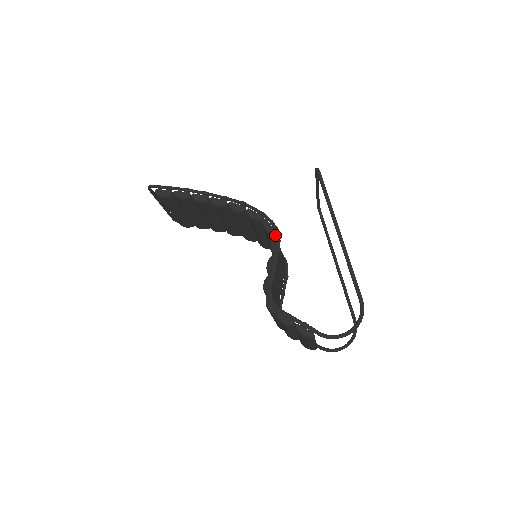
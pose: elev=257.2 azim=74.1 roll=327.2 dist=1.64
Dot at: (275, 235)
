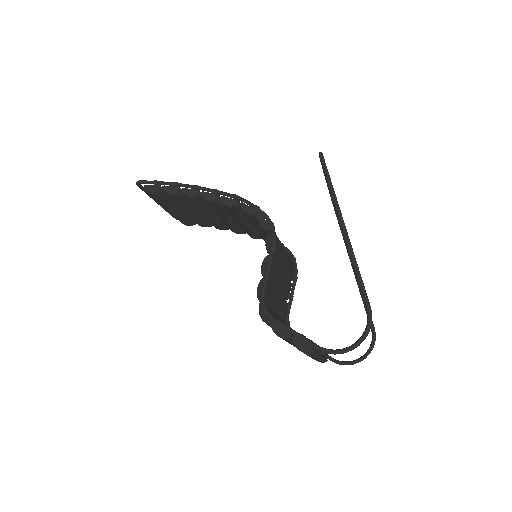
Dot at: (270, 232)
